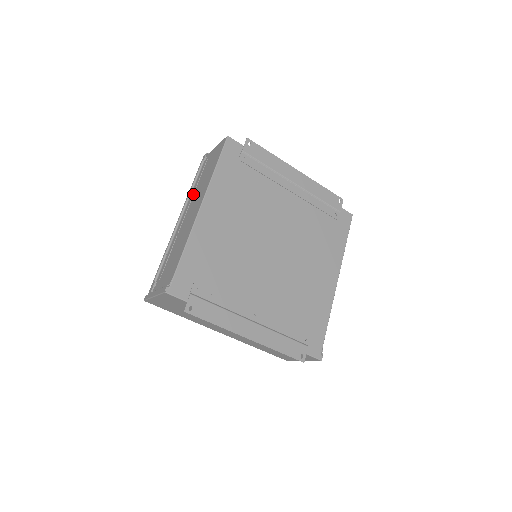
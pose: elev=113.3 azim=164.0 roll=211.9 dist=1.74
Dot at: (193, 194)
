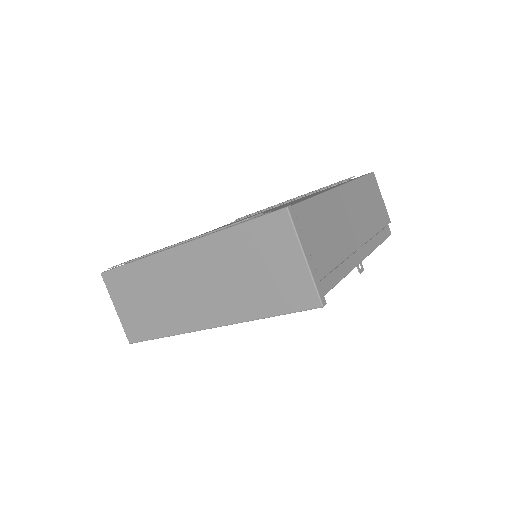
Dot at: occluded
